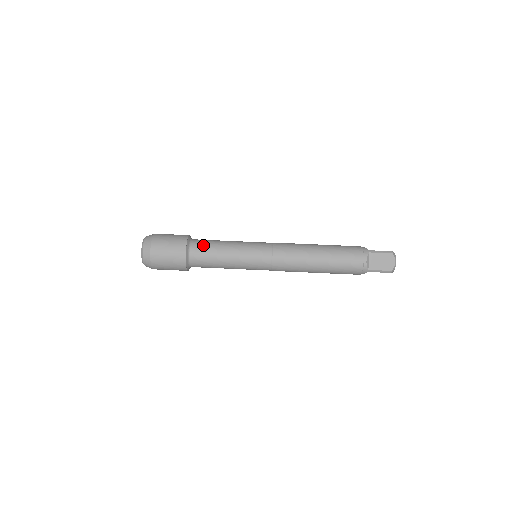
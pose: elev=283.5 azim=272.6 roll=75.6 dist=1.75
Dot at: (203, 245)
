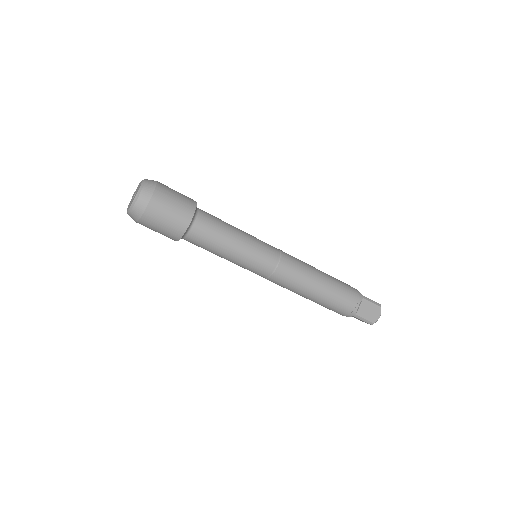
Dot at: (211, 220)
